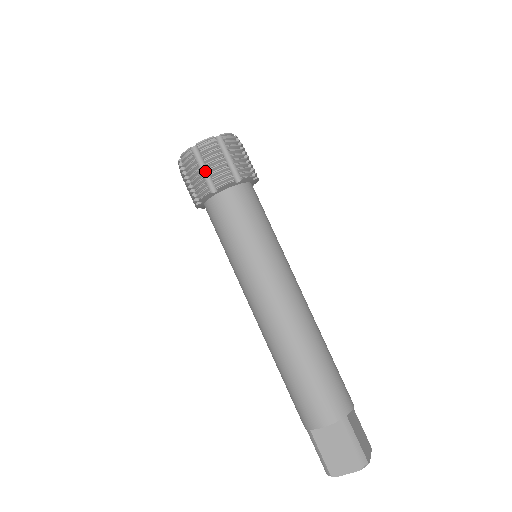
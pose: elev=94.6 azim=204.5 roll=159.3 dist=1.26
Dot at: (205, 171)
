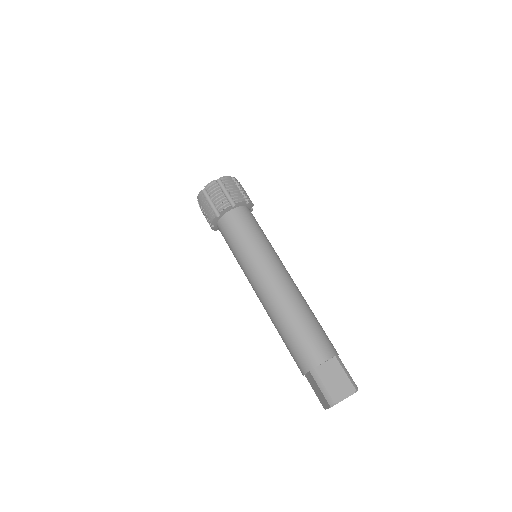
Dot at: (225, 194)
